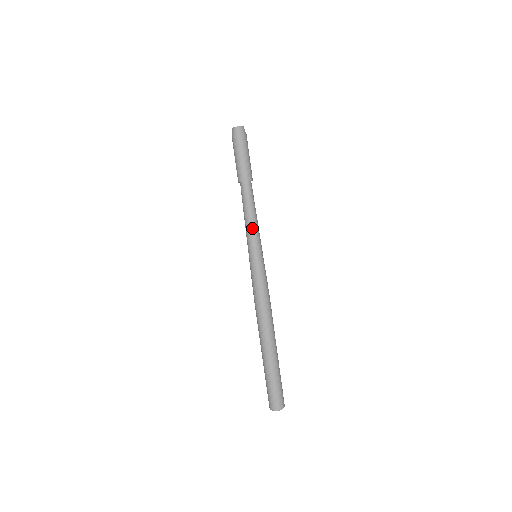
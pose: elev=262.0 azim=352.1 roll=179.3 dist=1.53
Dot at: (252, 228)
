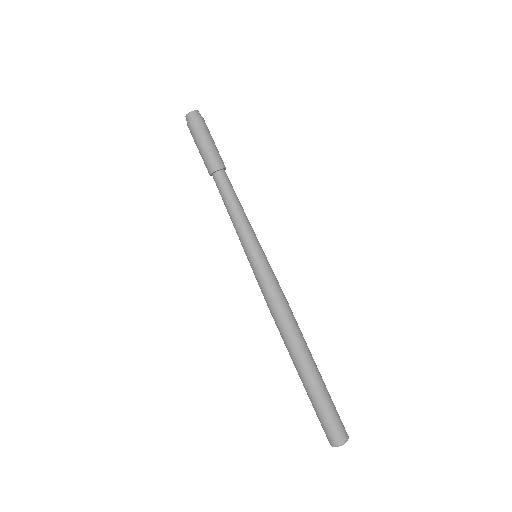
Dot at: (236, 225)
